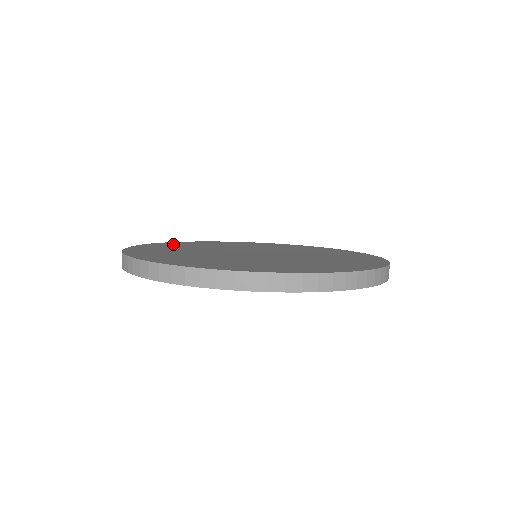
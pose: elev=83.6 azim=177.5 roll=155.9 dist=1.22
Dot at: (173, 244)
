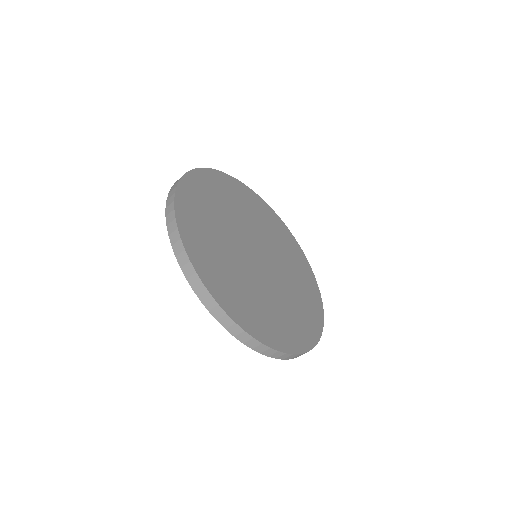
Dot at: (245, 193)
